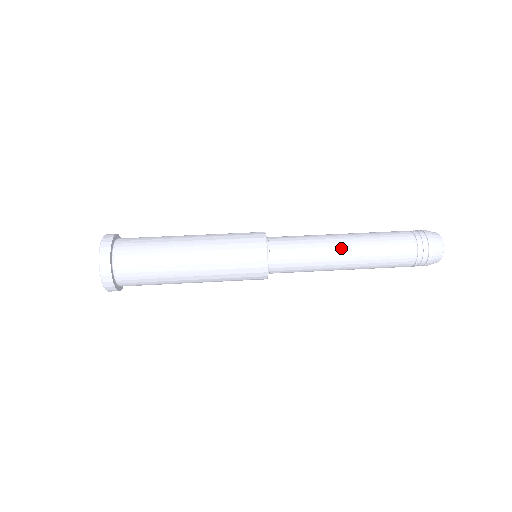
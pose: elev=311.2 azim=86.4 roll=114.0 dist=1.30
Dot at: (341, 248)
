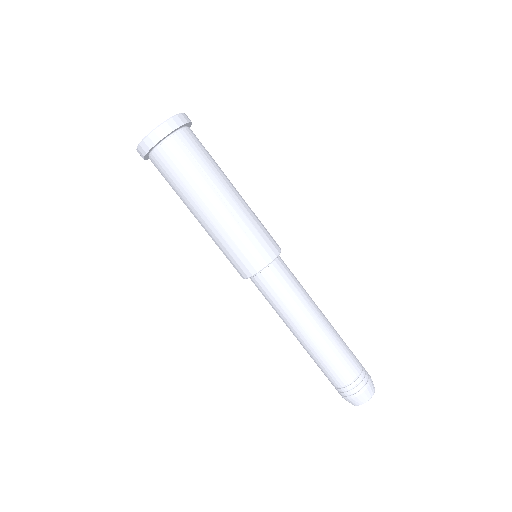
Dot at: (295, 332)
